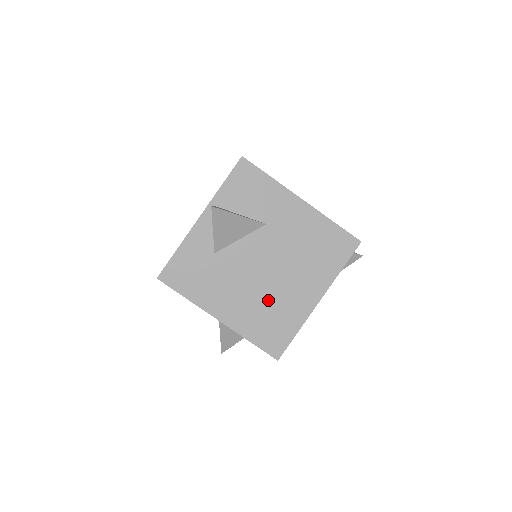
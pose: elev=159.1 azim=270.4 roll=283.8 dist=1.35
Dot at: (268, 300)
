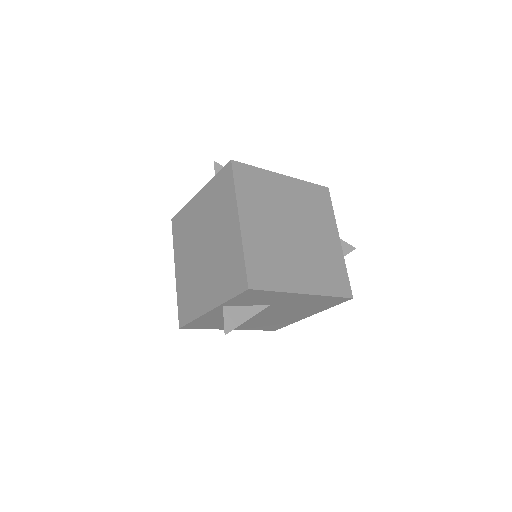
Dot at: (270, 321)
